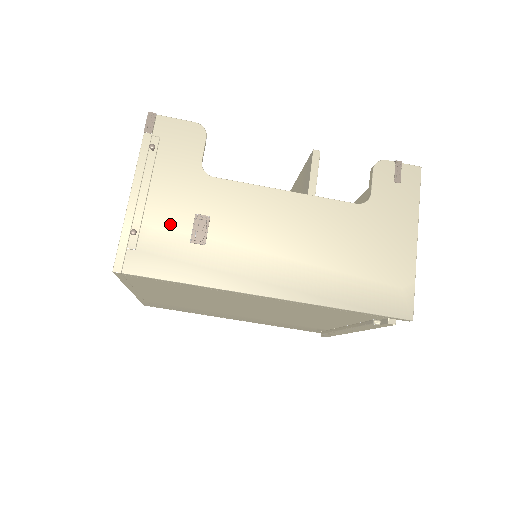
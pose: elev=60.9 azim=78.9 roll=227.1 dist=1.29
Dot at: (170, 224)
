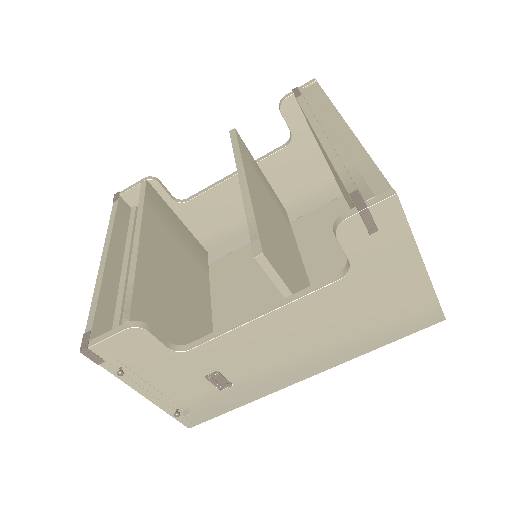
Dot at: (194, 392)
